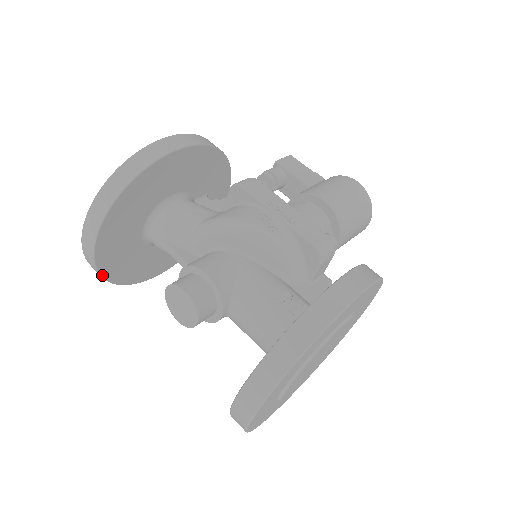
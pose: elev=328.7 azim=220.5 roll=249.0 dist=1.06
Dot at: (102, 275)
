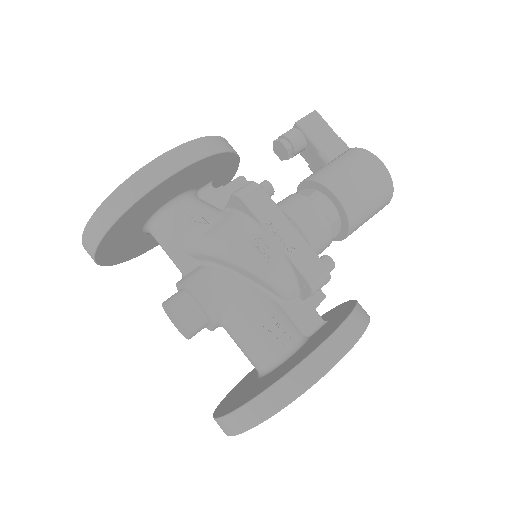
Dot at: (107, 265)
